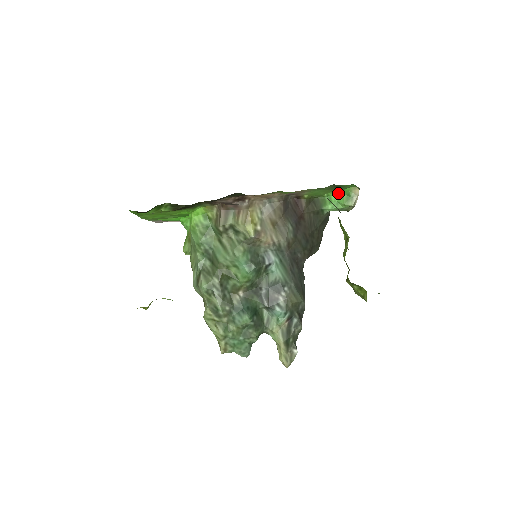
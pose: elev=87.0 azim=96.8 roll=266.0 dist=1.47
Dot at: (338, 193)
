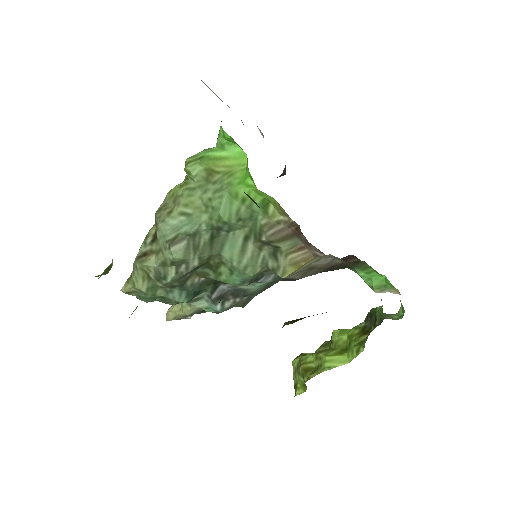
Dot at: (382, 275)
